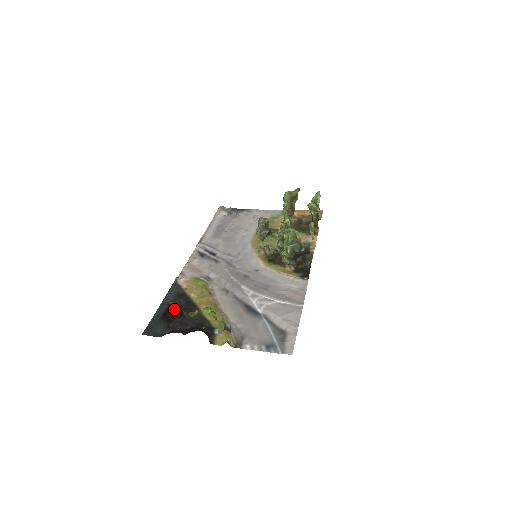
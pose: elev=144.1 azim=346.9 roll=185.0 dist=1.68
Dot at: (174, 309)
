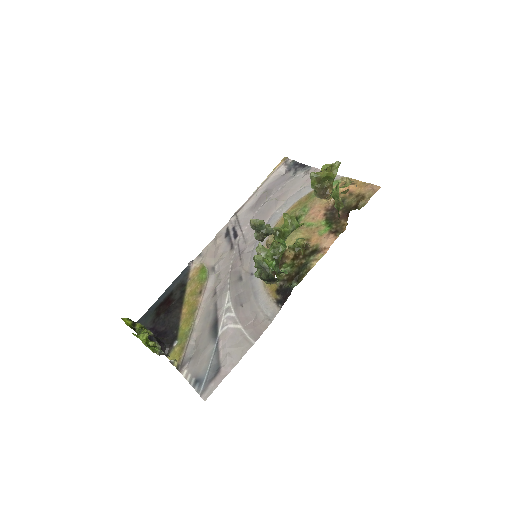
Dot at: (168, 302)
